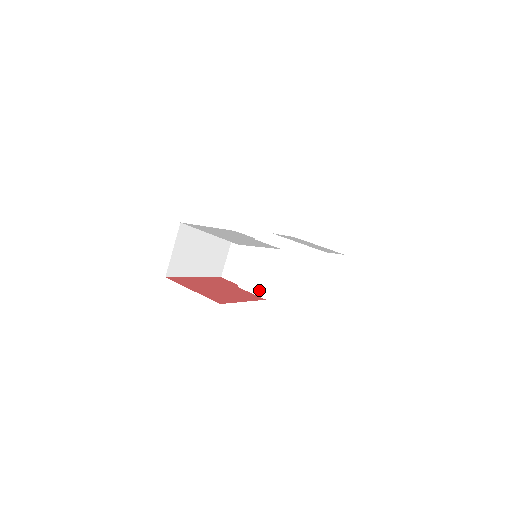
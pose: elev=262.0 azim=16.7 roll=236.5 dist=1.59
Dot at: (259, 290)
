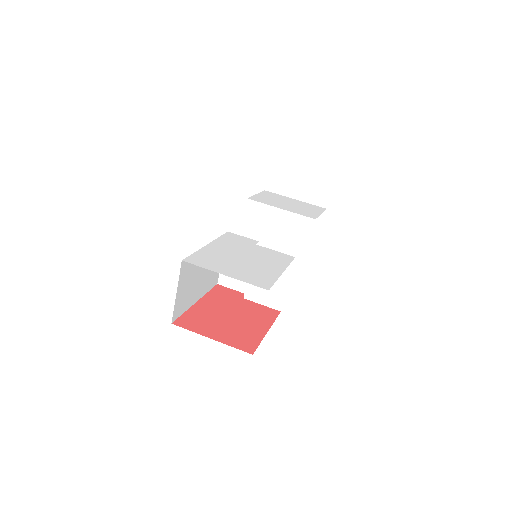
Dot at: (271, 302)
